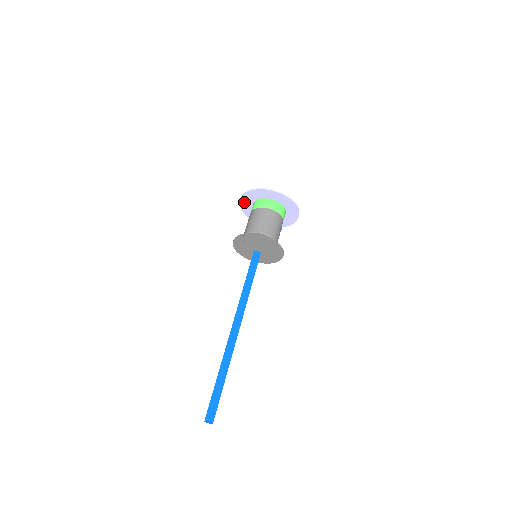
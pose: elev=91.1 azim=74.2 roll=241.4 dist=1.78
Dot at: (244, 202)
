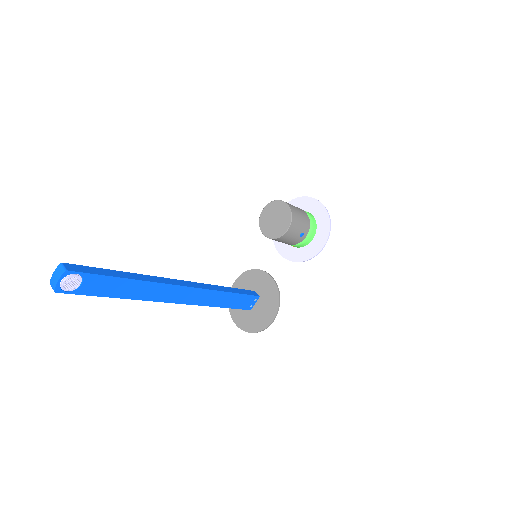
Dot at: occluded
